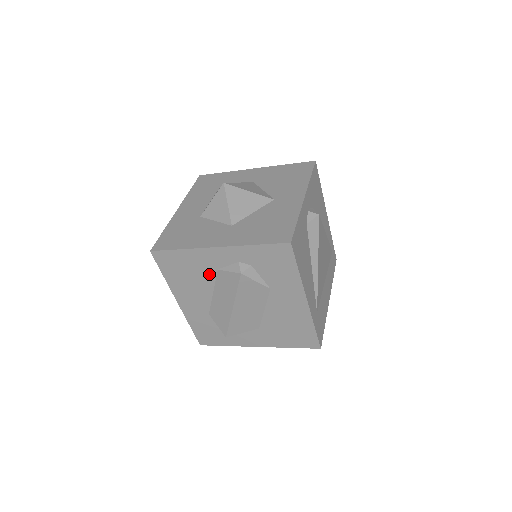
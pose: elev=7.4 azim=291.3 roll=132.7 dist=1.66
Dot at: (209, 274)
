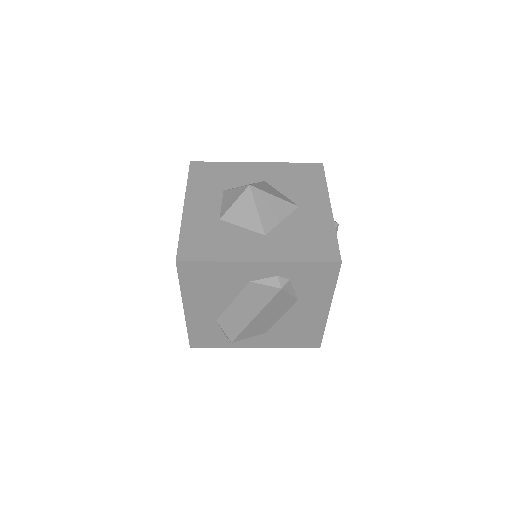
Dot at: (237, 285)
